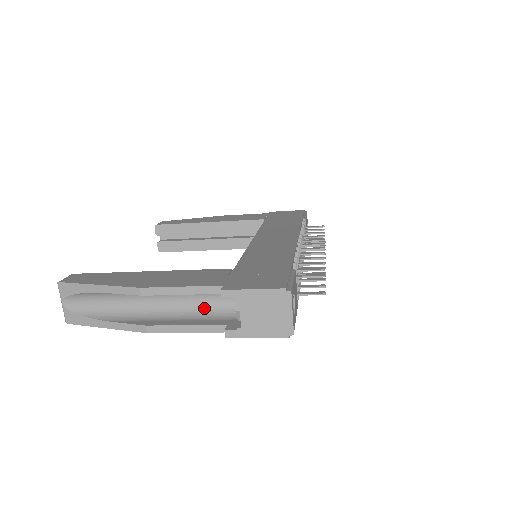
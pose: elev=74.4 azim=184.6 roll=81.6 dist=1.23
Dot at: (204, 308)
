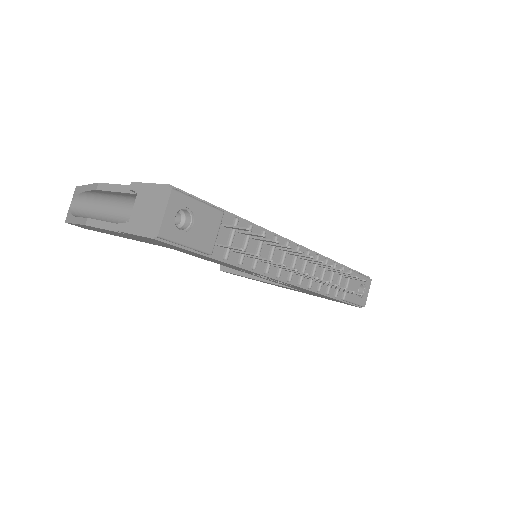
Dot at: occluded
